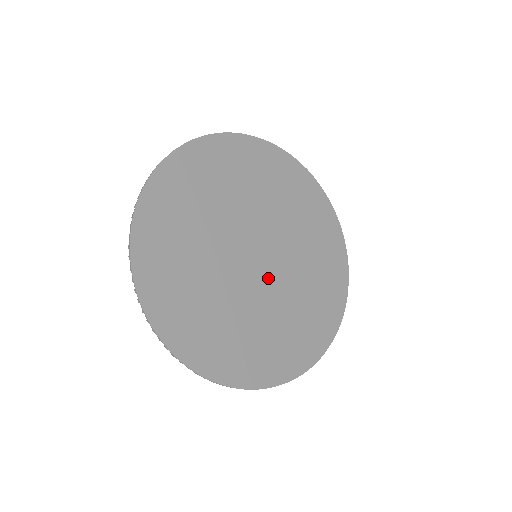
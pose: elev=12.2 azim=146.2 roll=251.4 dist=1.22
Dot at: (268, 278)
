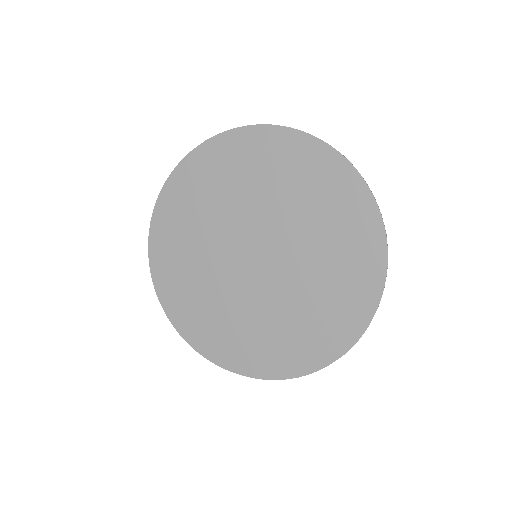
Dot at: (264, 280)
